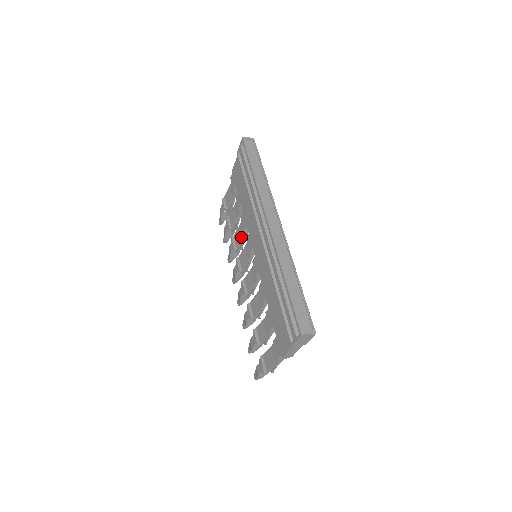
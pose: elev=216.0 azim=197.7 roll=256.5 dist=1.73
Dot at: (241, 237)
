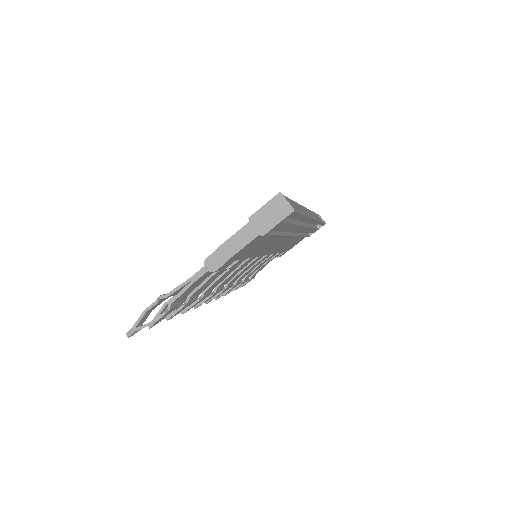
Dot at: occluded
